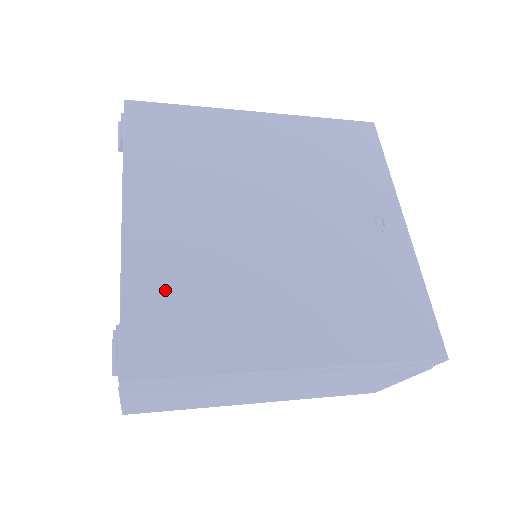
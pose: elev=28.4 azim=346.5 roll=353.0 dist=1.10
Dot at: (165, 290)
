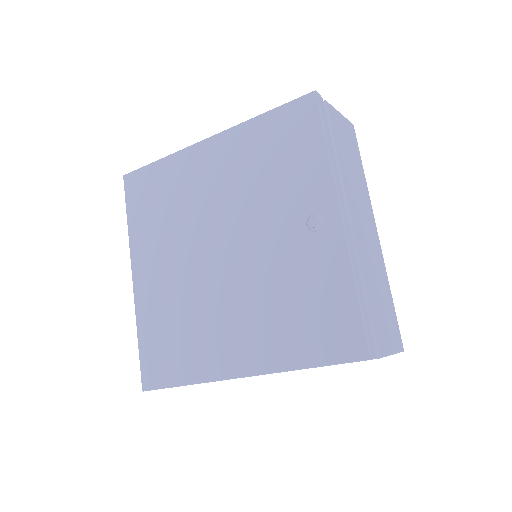
Dot at: (158, 327)
